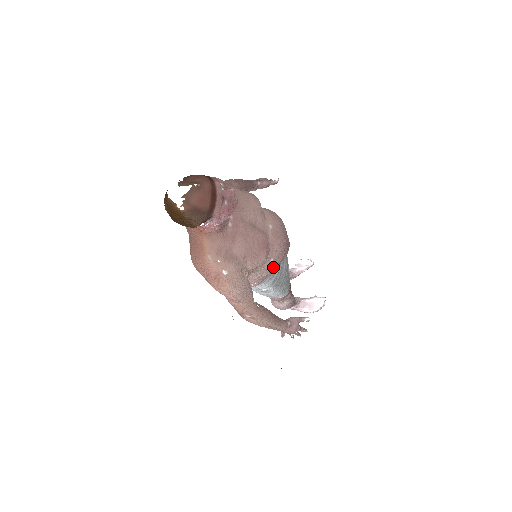
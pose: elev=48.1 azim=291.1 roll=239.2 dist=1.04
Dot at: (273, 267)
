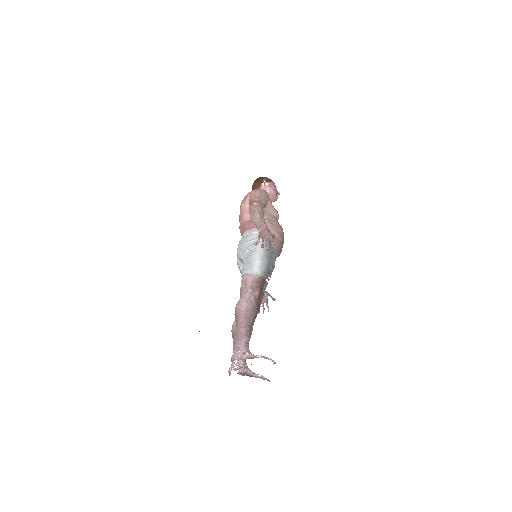
Dot at: (273, 228)
